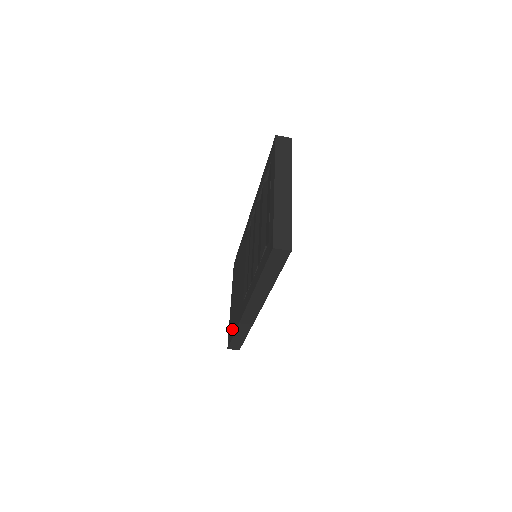
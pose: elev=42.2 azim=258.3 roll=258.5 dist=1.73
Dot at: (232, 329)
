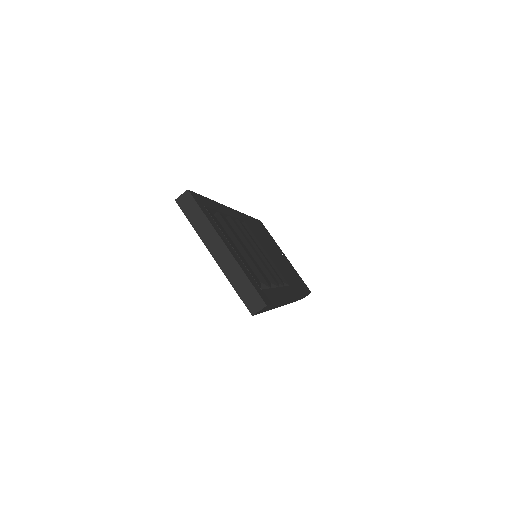
Dot at: occluded
